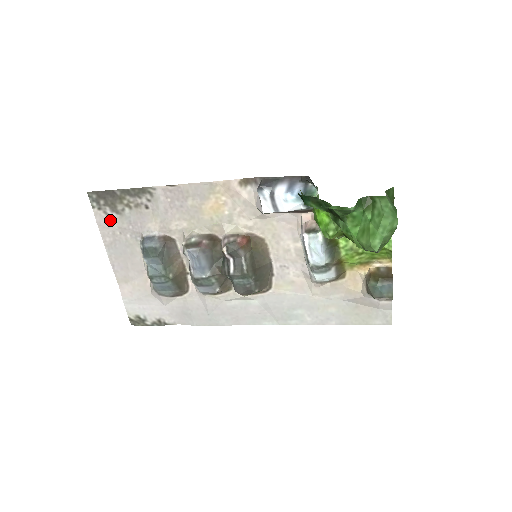
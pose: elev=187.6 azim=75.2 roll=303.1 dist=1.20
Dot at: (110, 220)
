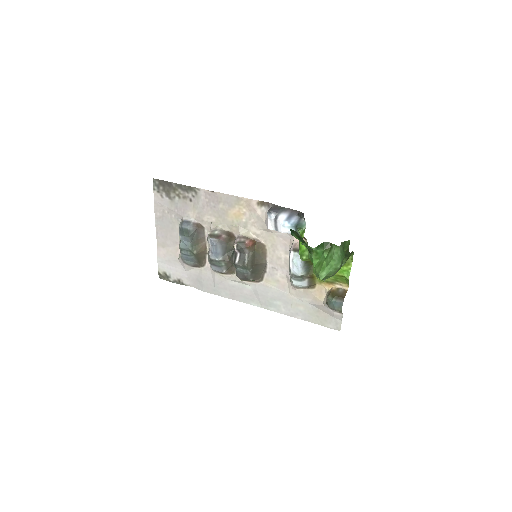
Dot at: (163, 201)
